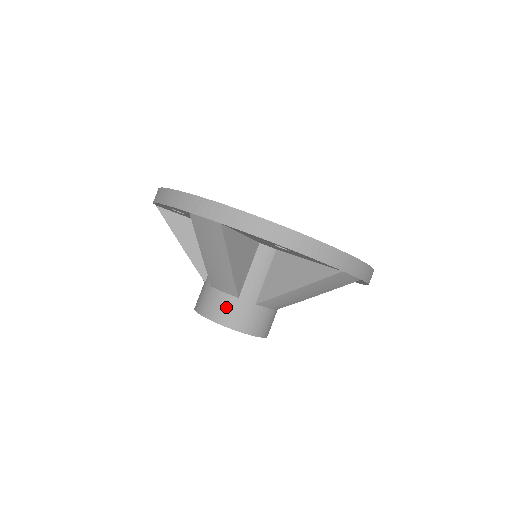
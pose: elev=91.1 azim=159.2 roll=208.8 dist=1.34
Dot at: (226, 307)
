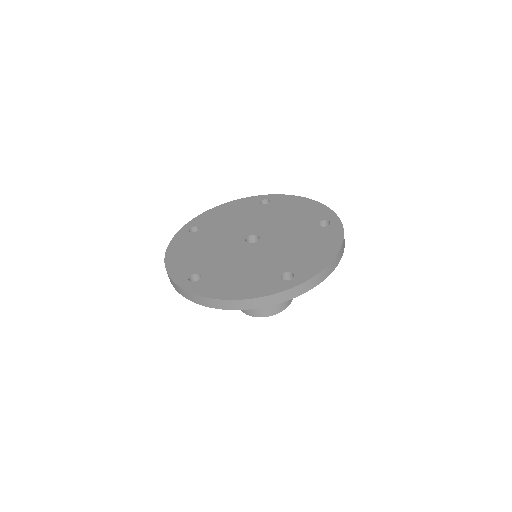
Dot at: (264, 308)
